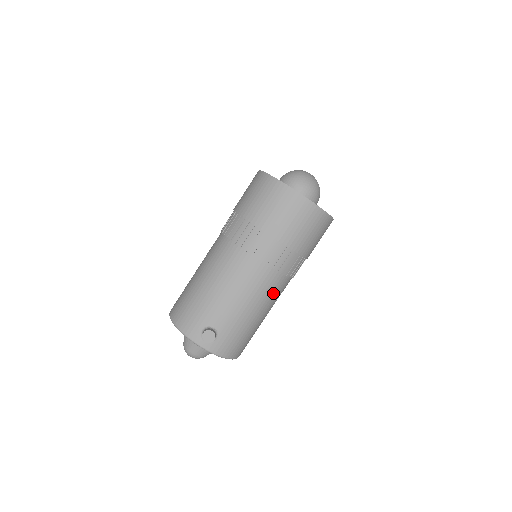
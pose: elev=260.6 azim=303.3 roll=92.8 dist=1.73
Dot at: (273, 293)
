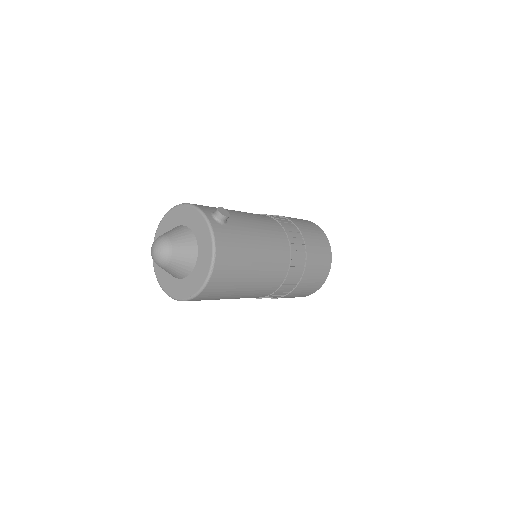
Dot at: (276, 258)
